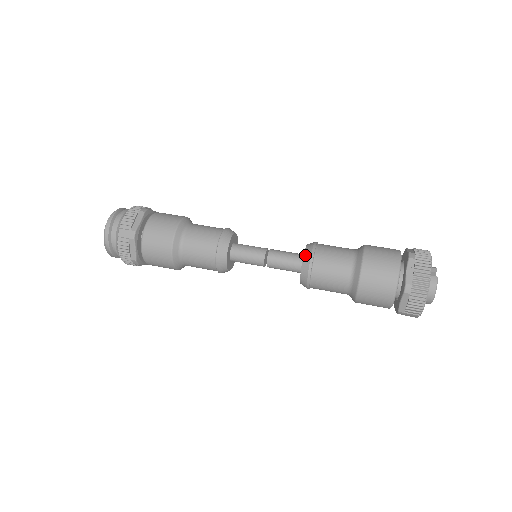
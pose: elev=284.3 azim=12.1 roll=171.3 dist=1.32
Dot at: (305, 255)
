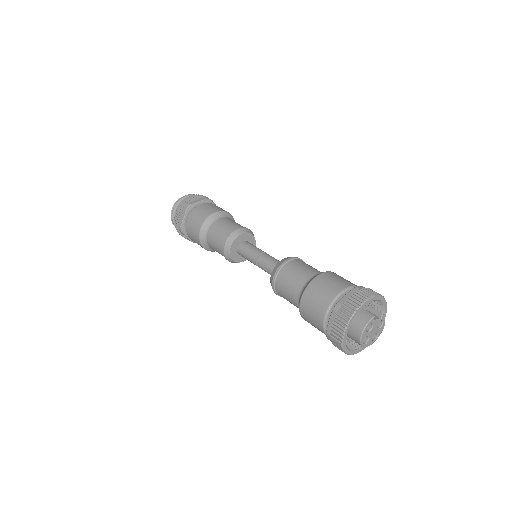
Dot at: (283, 259)
